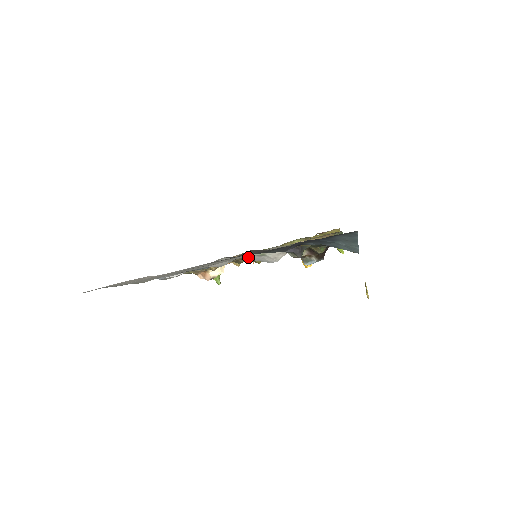
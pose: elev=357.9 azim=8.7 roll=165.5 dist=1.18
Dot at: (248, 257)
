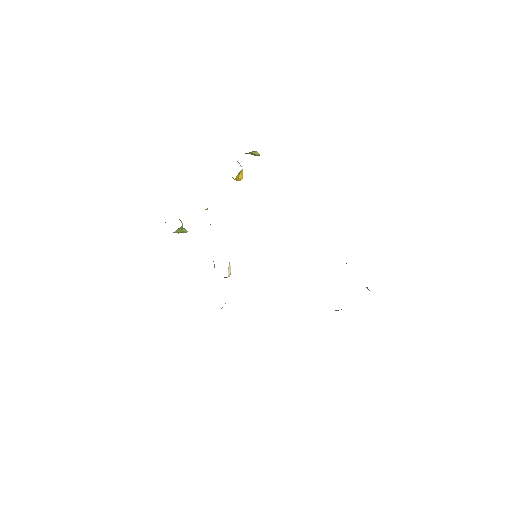
Dot at: occluded
